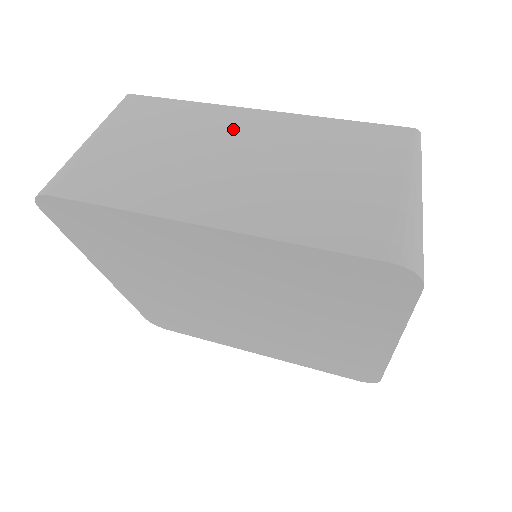
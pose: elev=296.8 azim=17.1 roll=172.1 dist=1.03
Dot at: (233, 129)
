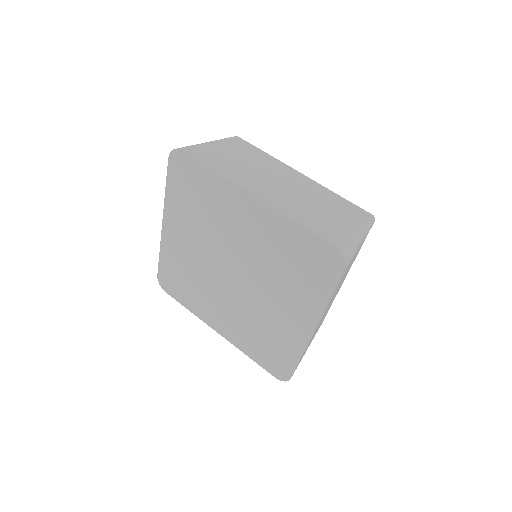
Dot at: (285, 173)
